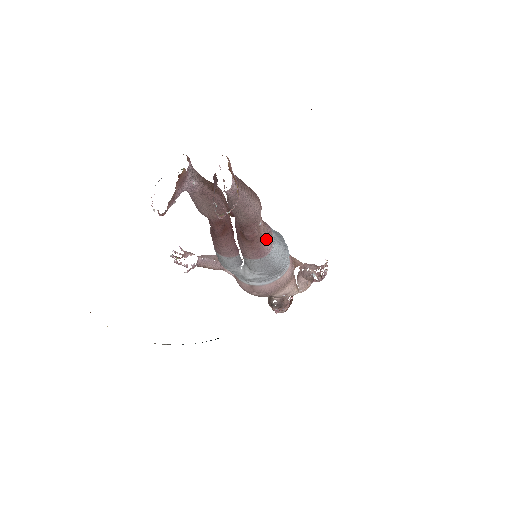
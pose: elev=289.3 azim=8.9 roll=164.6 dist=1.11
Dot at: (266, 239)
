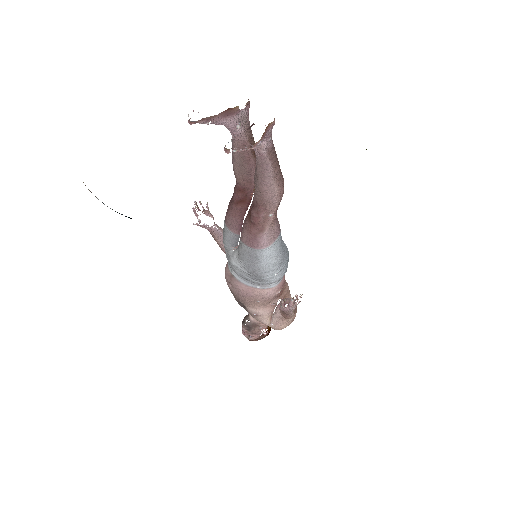
Dot at: (267, 234)
